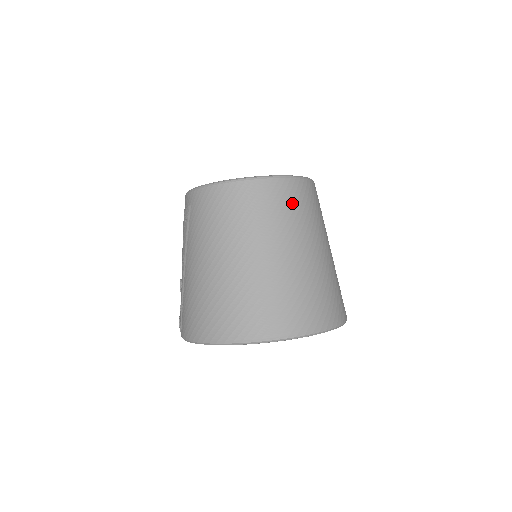
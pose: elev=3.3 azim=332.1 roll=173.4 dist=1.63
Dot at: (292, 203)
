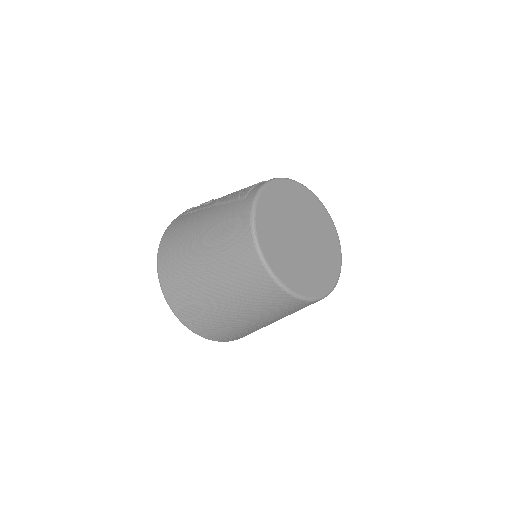
Dot at: (263, 296)
